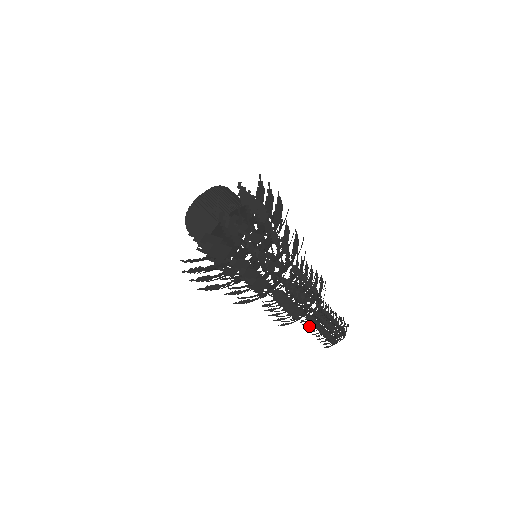
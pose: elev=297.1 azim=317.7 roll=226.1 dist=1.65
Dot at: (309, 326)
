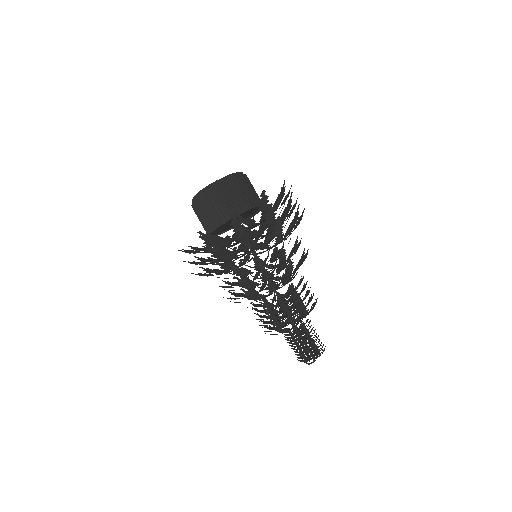
Dot at: (288, 339)
